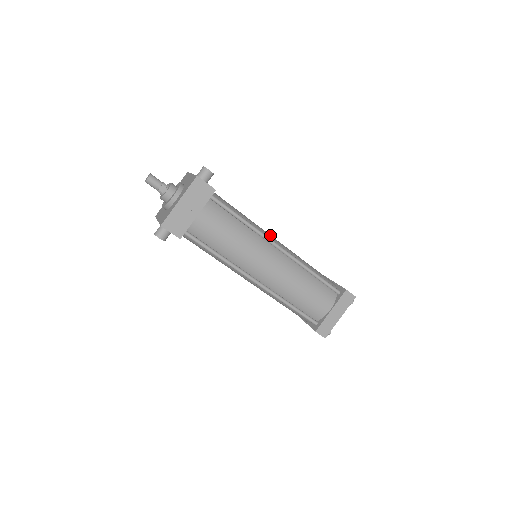
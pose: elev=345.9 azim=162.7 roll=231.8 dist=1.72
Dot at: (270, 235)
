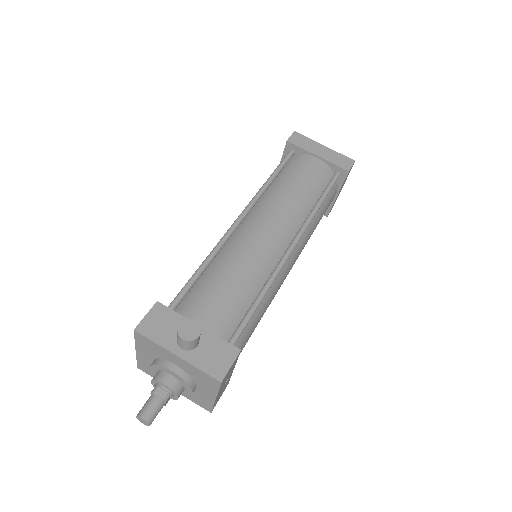
Dot at: (267, 240)
